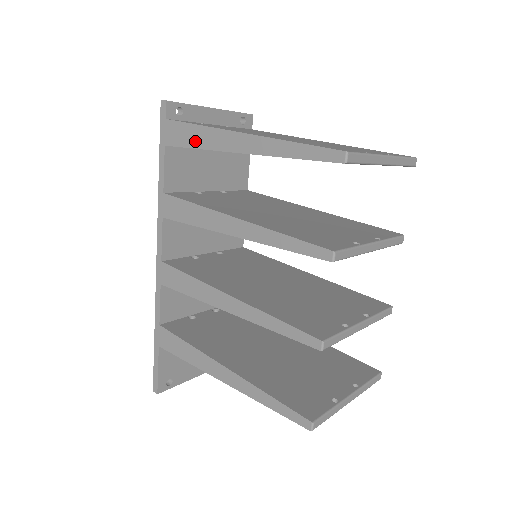
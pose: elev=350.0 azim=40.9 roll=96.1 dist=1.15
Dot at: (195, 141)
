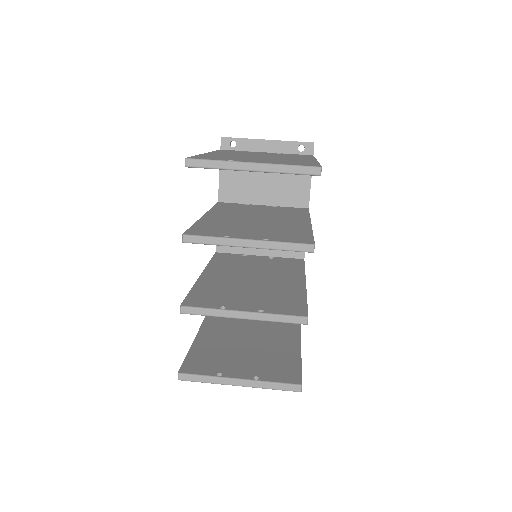
Dot at: occluded
